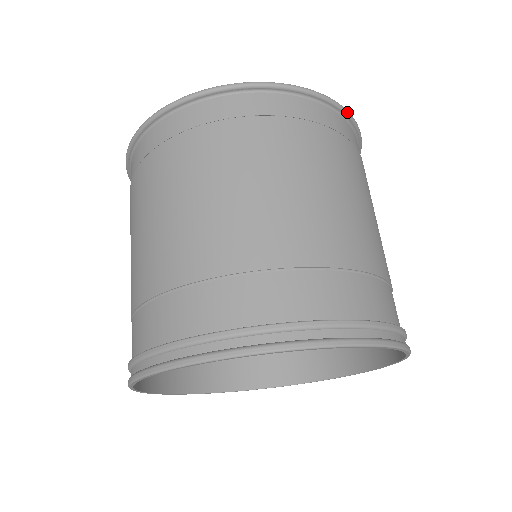
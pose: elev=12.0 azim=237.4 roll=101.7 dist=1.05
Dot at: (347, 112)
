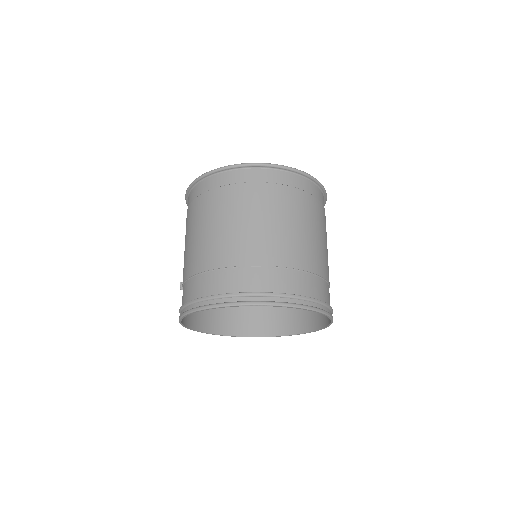
Dot at: occluded
